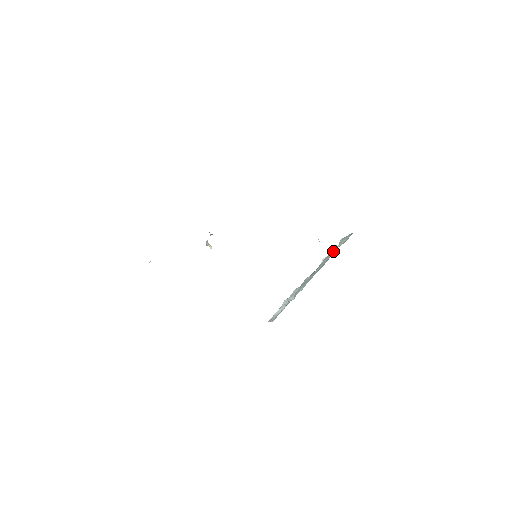
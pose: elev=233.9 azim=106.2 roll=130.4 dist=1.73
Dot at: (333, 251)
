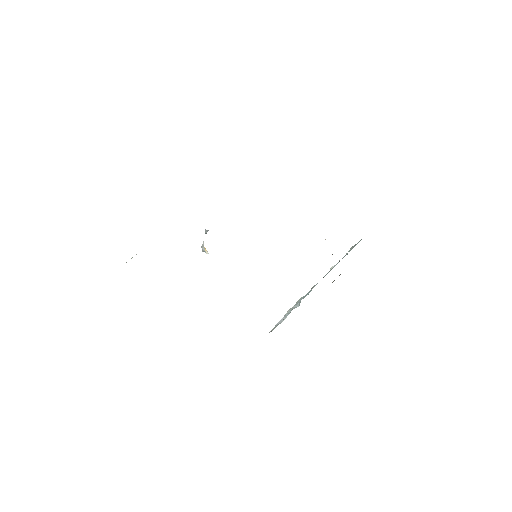
Dot at: occluded
